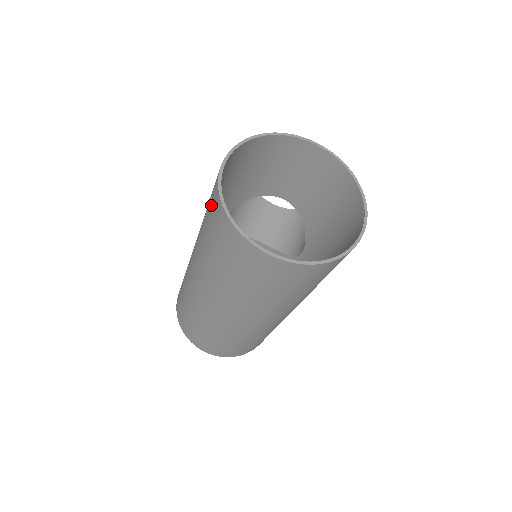
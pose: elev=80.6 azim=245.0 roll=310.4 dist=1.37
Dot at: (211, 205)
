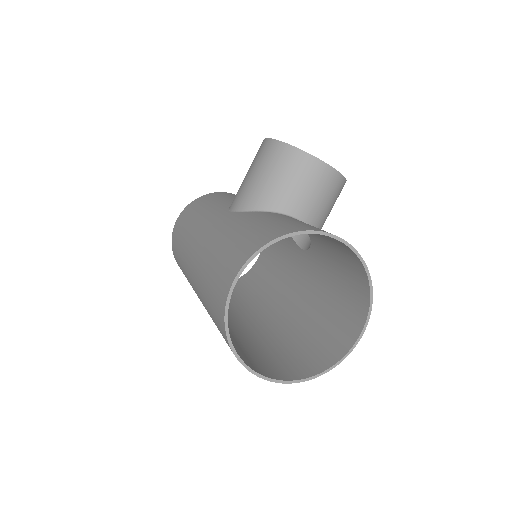
Dot at: (215, 302)
